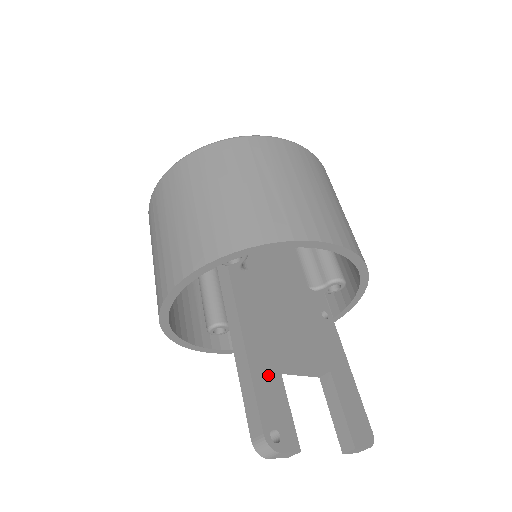
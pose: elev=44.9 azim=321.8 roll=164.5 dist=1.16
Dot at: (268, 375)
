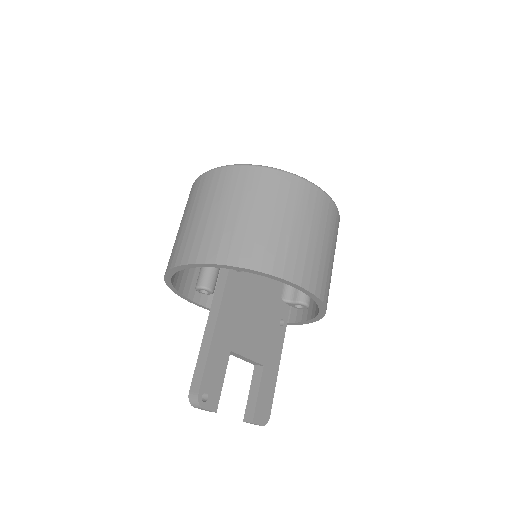
Dot at: (220, 355)
